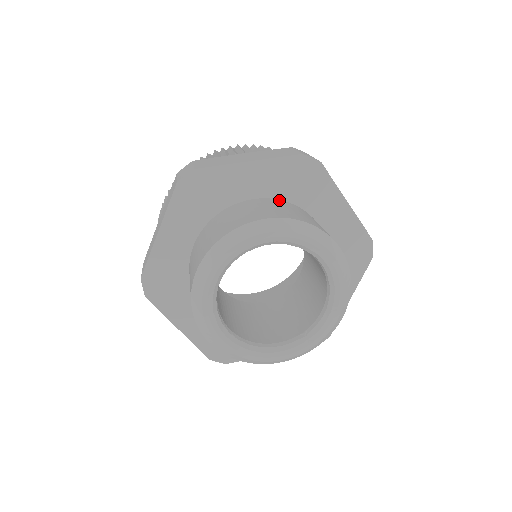
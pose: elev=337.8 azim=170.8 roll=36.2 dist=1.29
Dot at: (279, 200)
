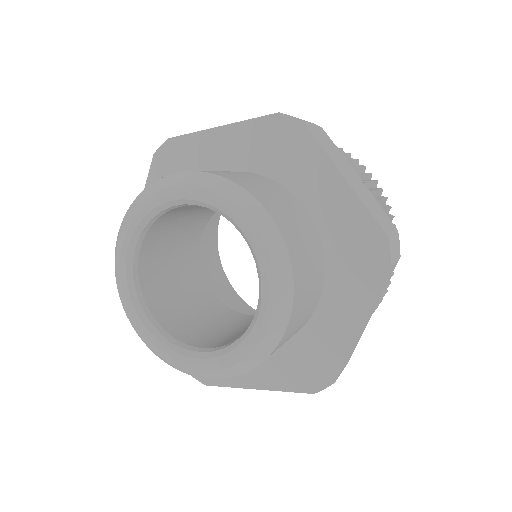
Dot at: (320, 239)
